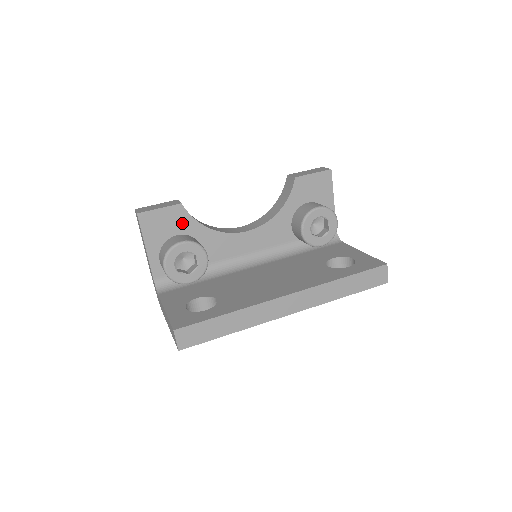
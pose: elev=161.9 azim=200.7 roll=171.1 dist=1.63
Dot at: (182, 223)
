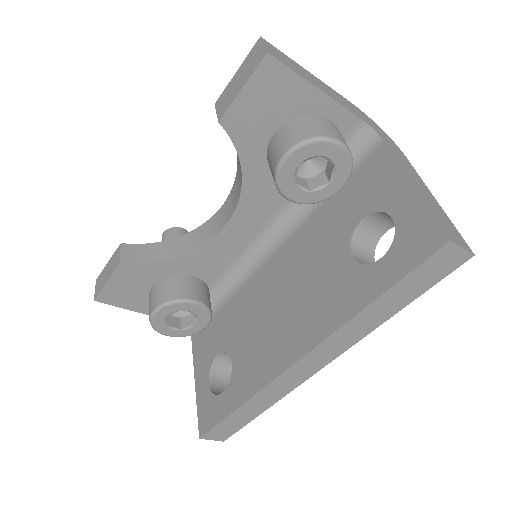
Dot at: (144, 275)
